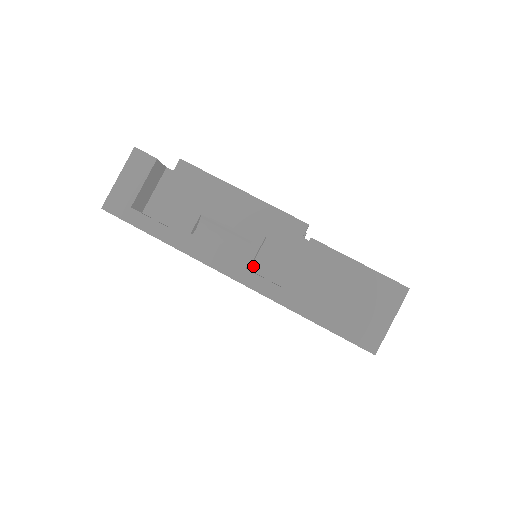
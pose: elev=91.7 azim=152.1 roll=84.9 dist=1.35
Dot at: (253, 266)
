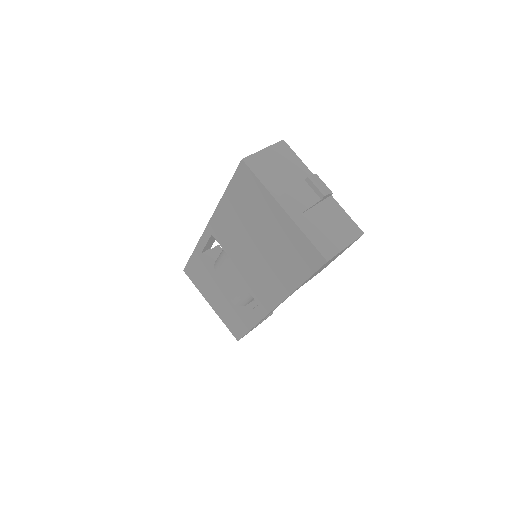
Dot at: occluded
